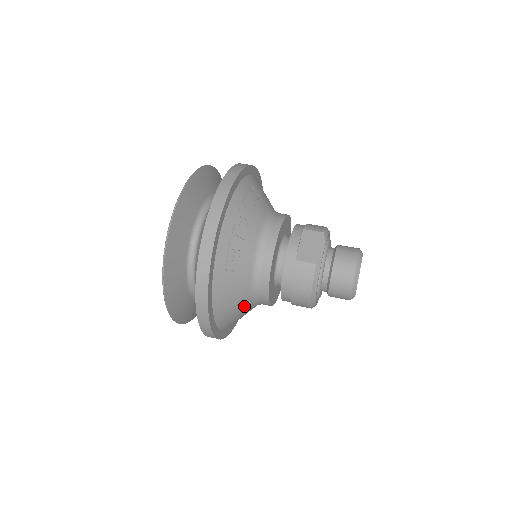
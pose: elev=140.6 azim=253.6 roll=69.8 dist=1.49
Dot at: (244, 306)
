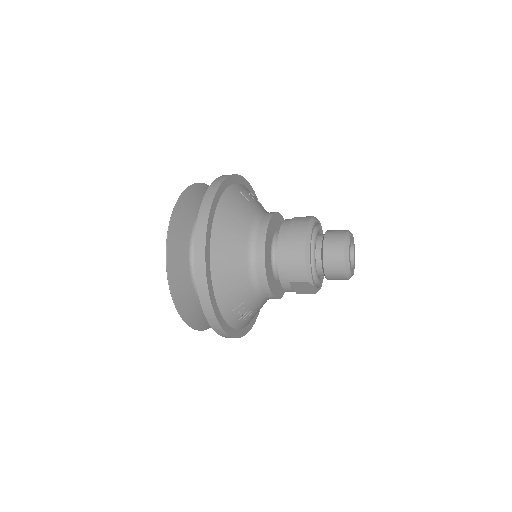
Dot at: (241, 232)
